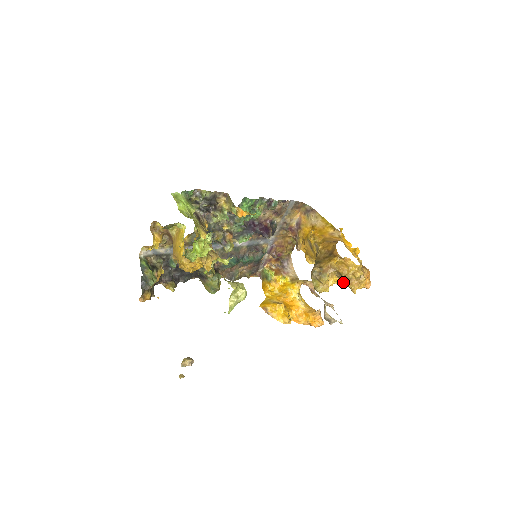
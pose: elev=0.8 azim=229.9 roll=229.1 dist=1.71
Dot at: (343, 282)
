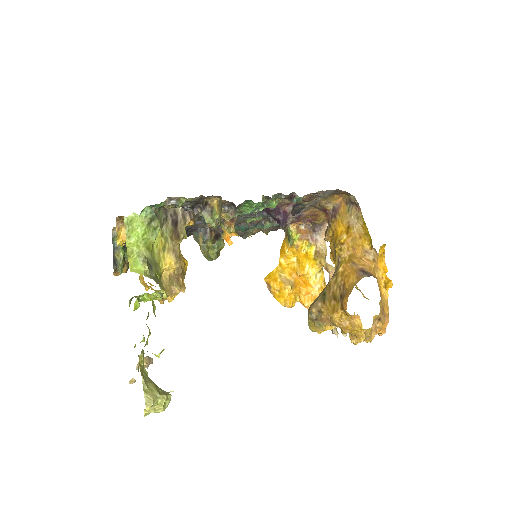
Dot at: occluded
